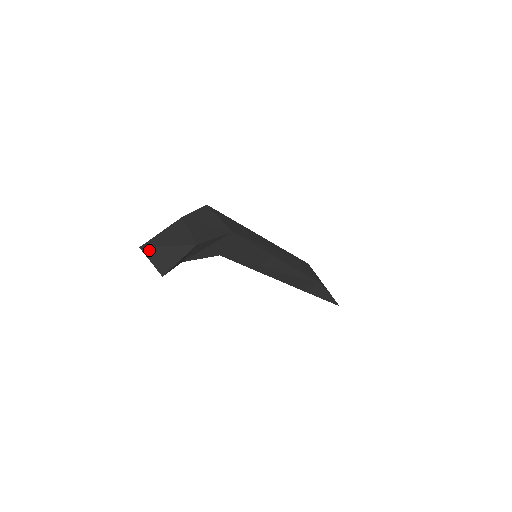
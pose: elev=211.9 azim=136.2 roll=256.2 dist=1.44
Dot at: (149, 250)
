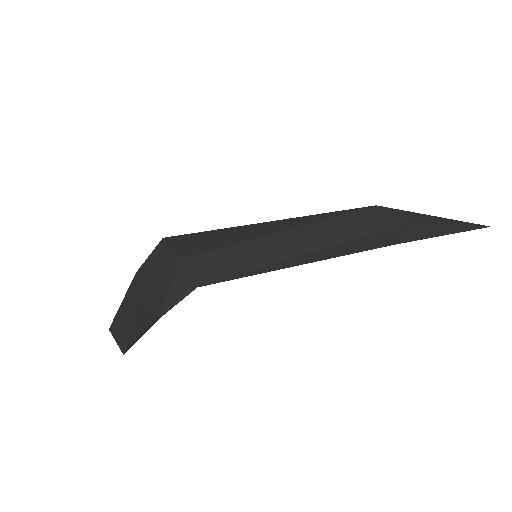
Dot at: (114, 329)
